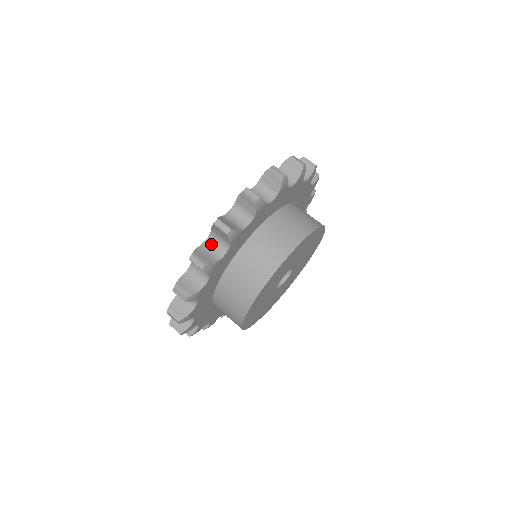
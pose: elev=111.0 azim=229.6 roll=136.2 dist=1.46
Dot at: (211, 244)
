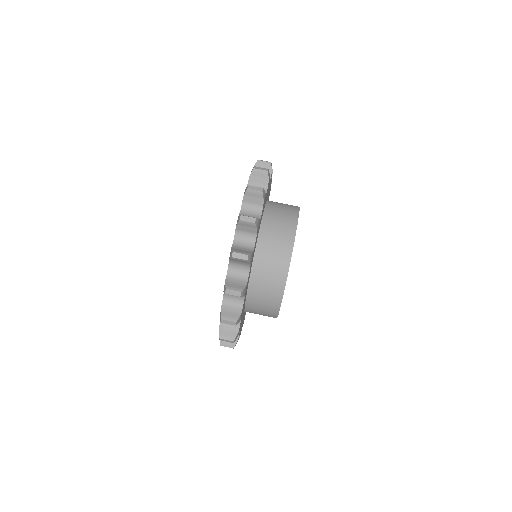
Dot at: (239, 242)
